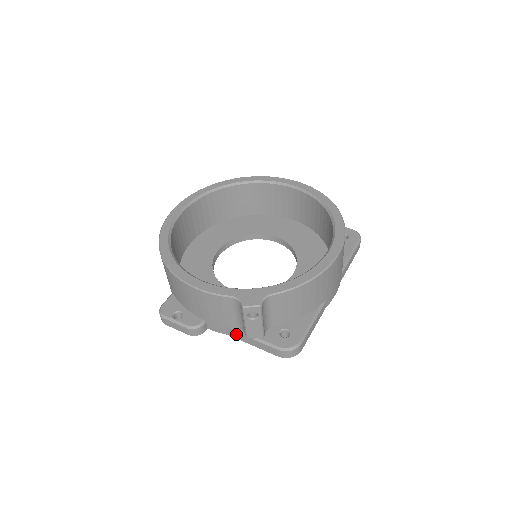
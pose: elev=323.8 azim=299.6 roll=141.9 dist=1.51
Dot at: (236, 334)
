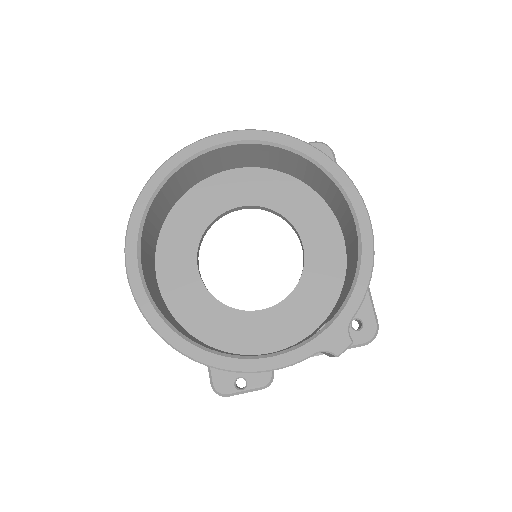
Dot at: occluded
